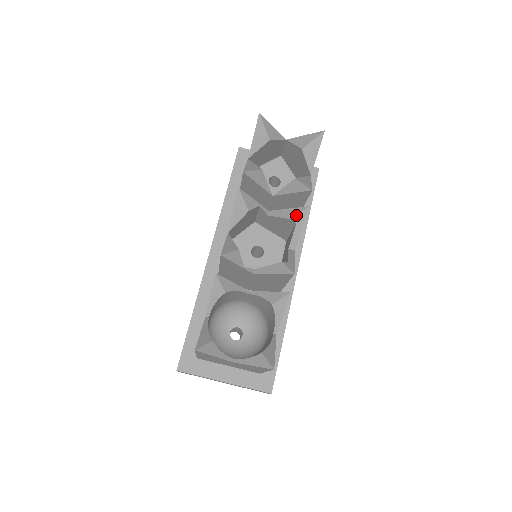
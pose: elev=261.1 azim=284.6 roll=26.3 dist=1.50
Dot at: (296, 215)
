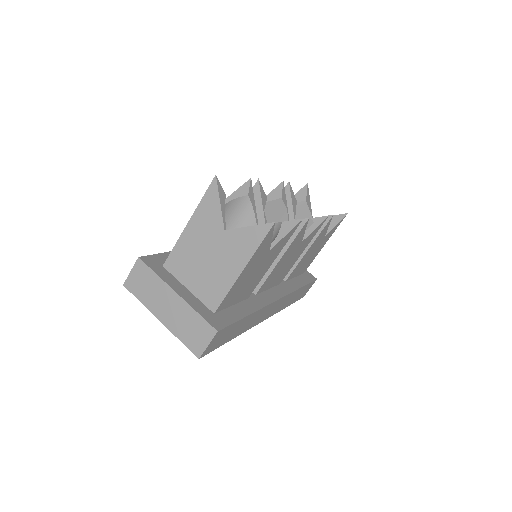
Dot at: (316, 217)
